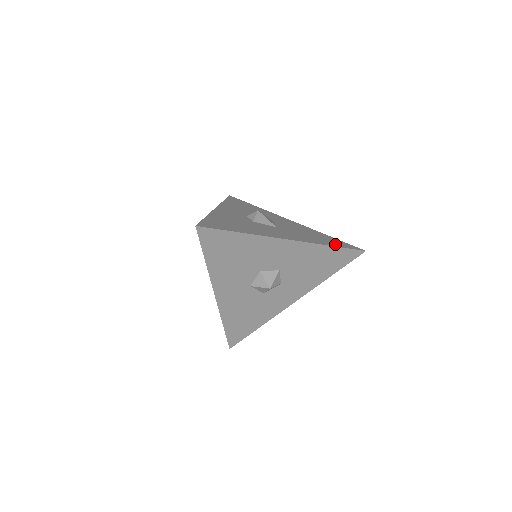
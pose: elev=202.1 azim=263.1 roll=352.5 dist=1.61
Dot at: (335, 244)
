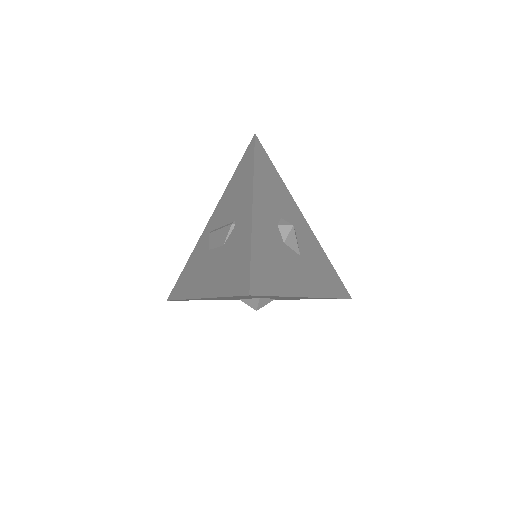
Dot at: (336, 291)
